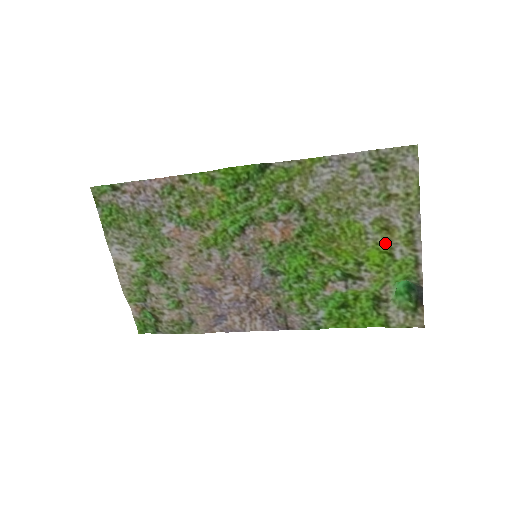
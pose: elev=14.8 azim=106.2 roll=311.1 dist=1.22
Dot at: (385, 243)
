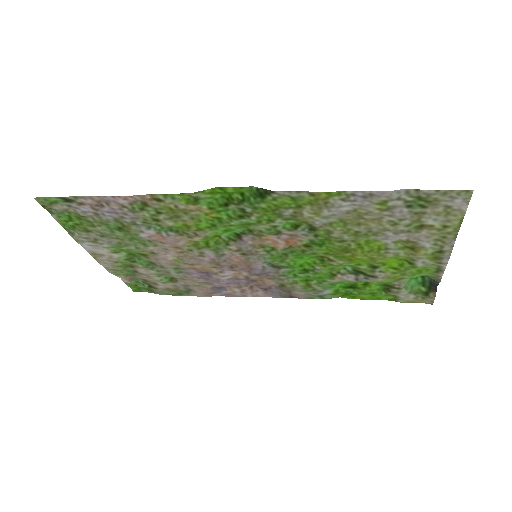
Dot at: (407, 256)
